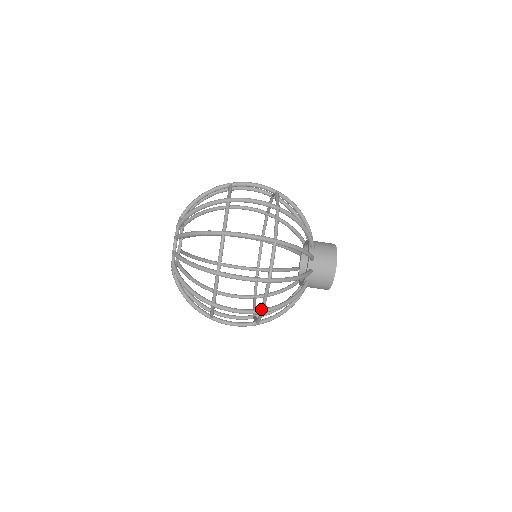
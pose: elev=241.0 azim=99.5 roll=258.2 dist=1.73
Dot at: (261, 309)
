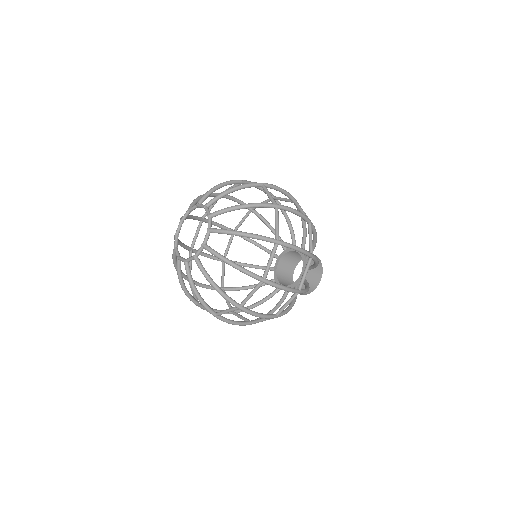
Dot at: (277, 314)
